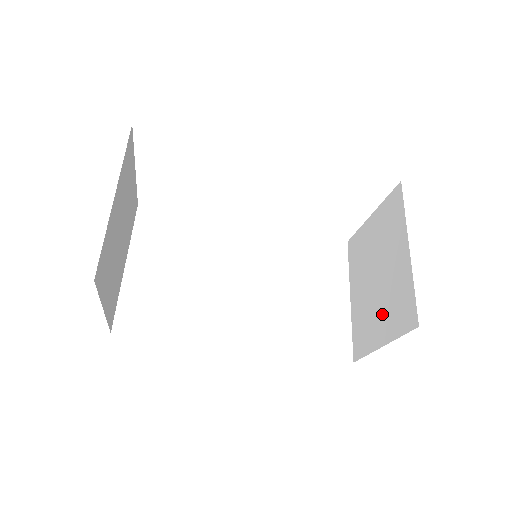
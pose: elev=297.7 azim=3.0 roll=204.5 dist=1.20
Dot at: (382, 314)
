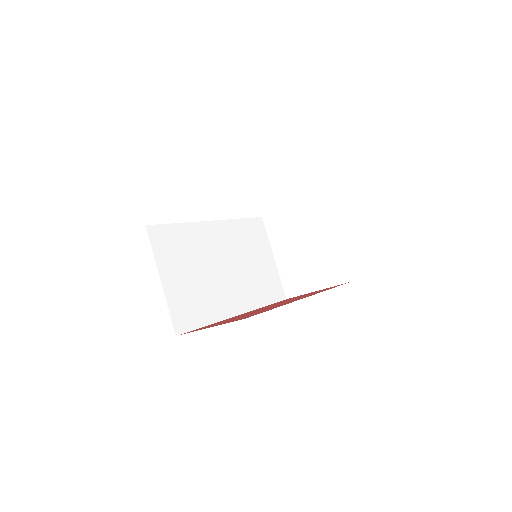
Dot at: (314, 272)
